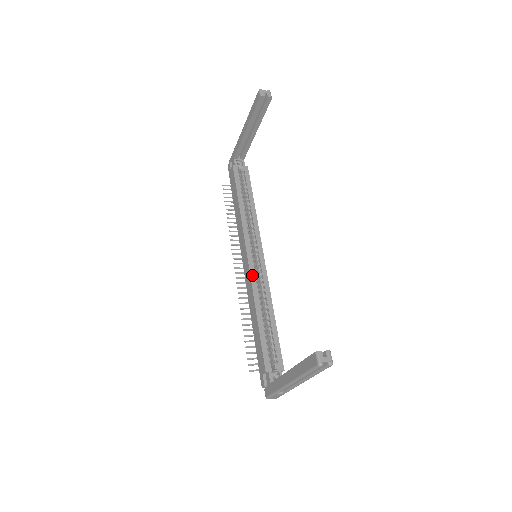
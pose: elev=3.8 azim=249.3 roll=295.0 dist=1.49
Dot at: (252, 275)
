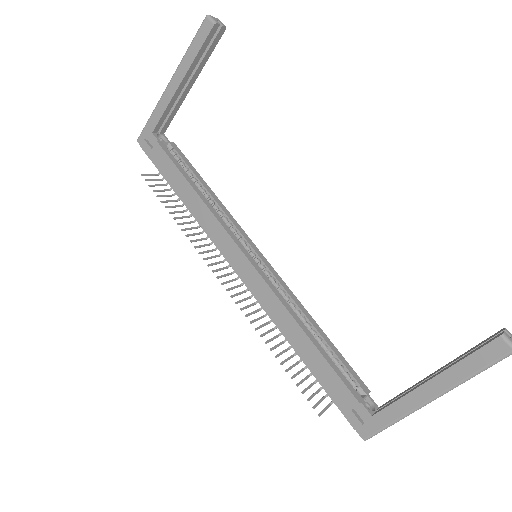
Dot at: (268, 282)
